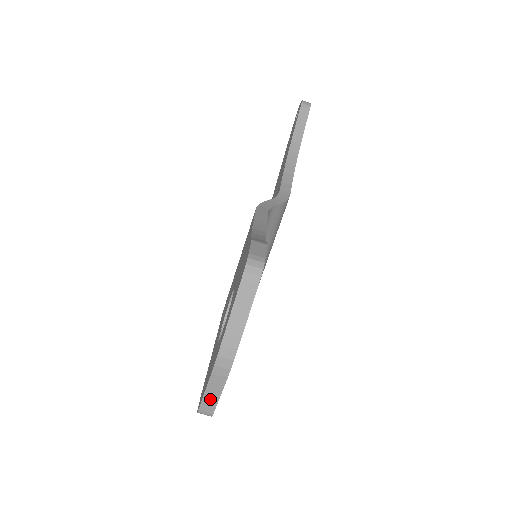
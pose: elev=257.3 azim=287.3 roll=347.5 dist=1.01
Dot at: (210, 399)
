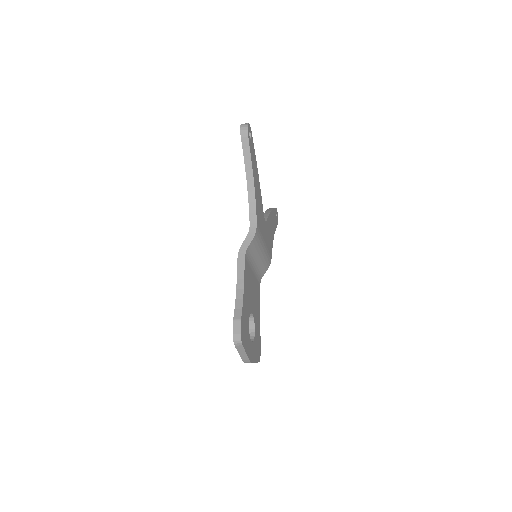
Dot at: occluded
